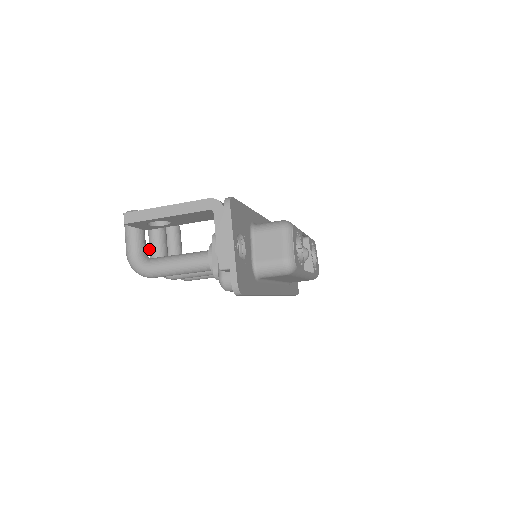
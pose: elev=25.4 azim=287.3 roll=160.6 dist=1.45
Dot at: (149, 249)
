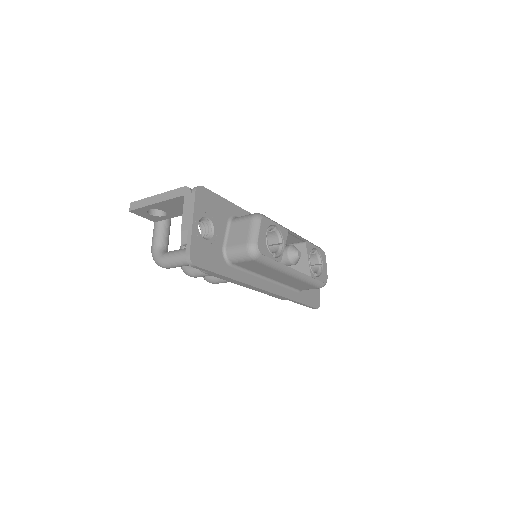
Dot at: occluded
